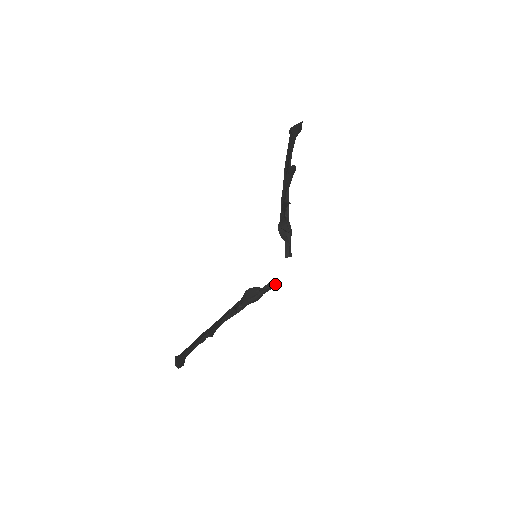
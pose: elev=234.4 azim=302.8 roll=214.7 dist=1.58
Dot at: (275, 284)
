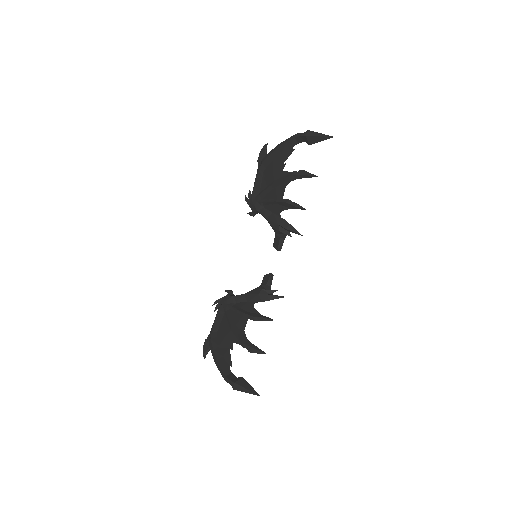
Dot at: occluded
